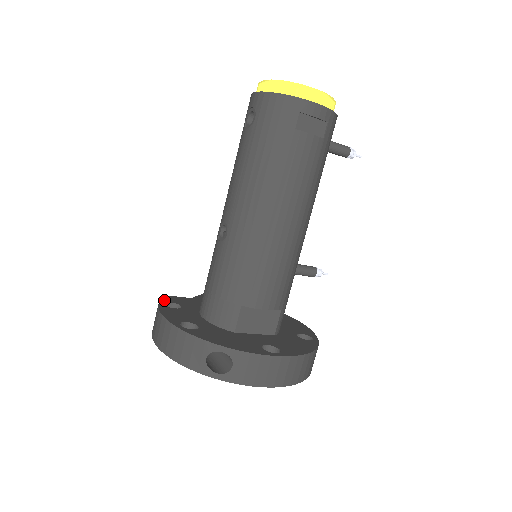
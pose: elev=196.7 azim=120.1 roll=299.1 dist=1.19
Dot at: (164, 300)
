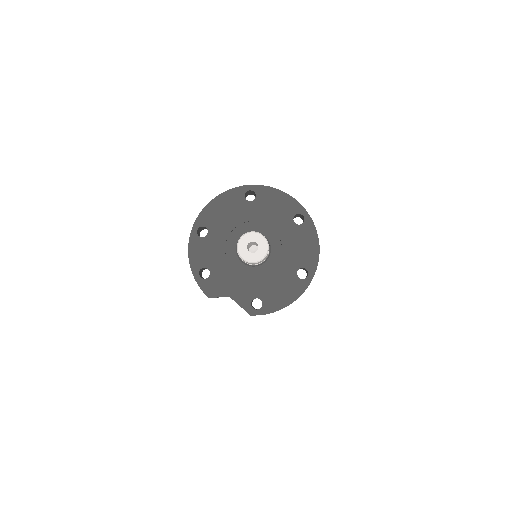
Dot at: occluded
